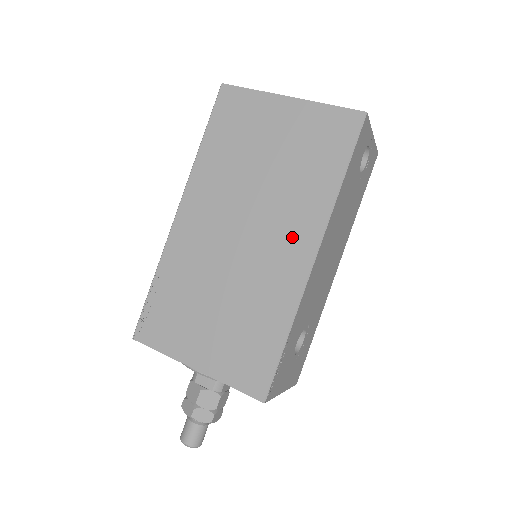
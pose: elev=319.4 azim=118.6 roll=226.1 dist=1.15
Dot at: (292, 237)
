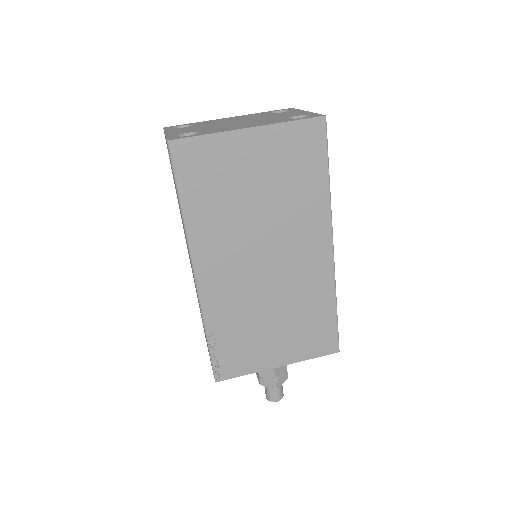
Dot at: (309, 243)
